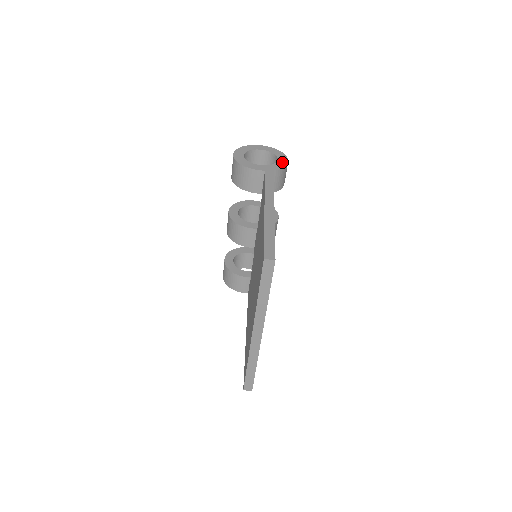
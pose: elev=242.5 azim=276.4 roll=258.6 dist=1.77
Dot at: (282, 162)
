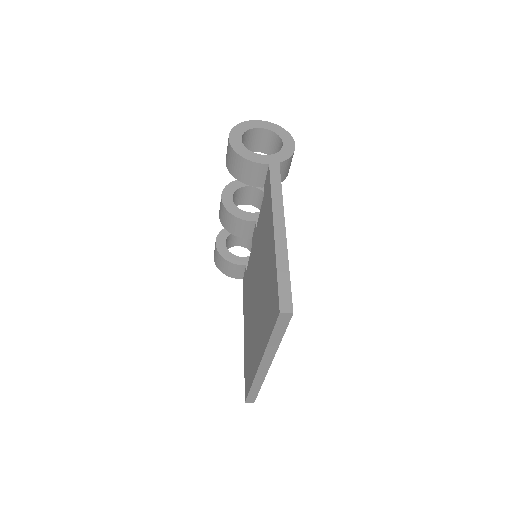
Dot at: (288, 148)
